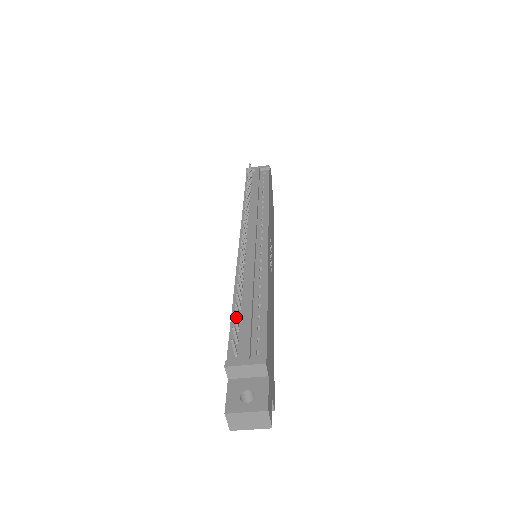
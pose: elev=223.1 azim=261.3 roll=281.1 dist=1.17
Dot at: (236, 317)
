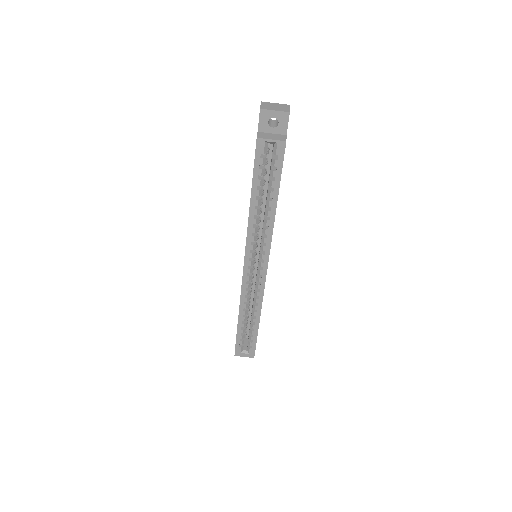
Dot at: occluded
